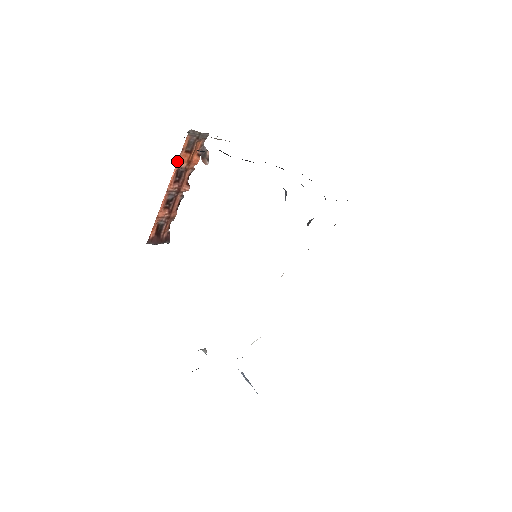
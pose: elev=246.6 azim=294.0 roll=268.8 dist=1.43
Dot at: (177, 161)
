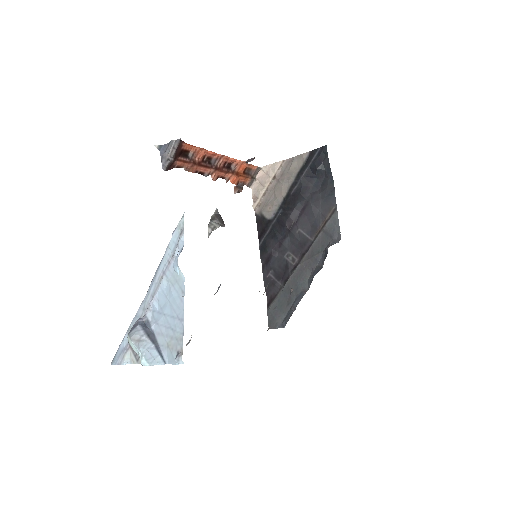
Dot at: occluded
